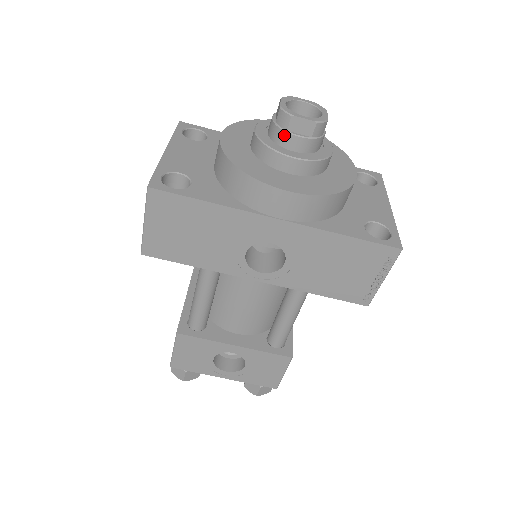
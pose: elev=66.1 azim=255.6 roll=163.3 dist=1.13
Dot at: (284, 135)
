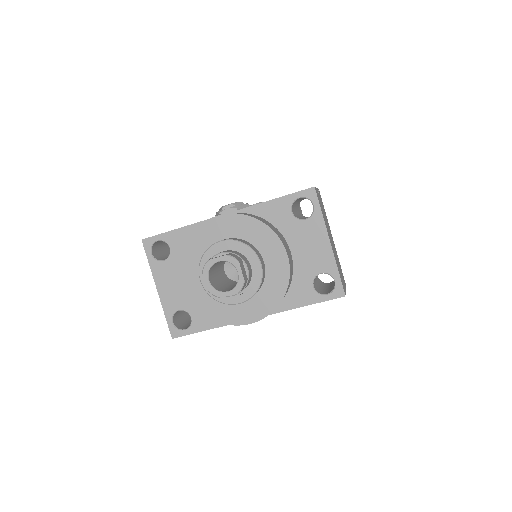
Dot at: occluded
